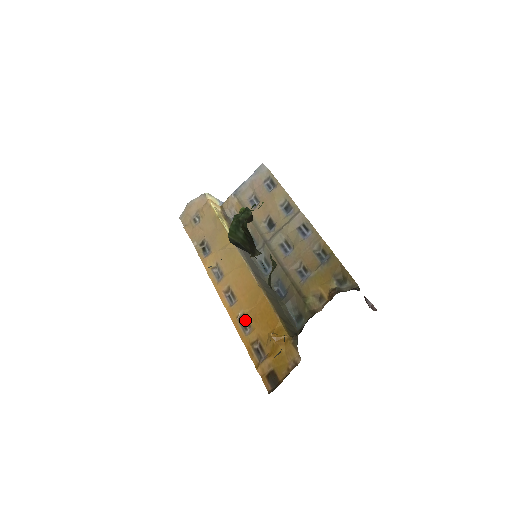
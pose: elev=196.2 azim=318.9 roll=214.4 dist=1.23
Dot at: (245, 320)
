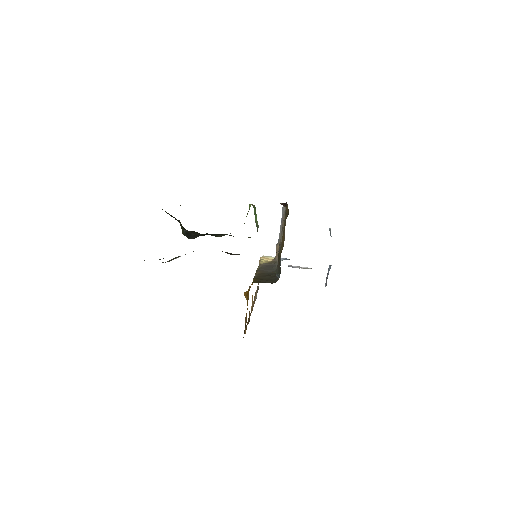
Dot at: (252, 307)
